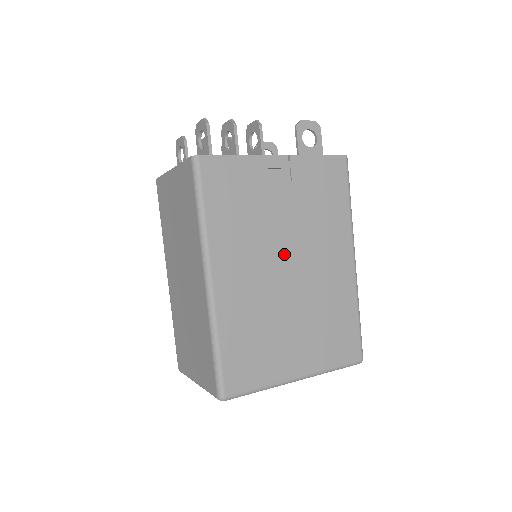
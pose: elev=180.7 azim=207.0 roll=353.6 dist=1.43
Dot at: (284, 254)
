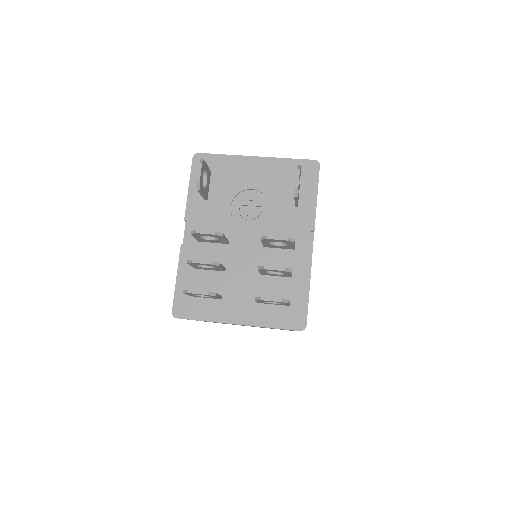
Dot at: occluded
